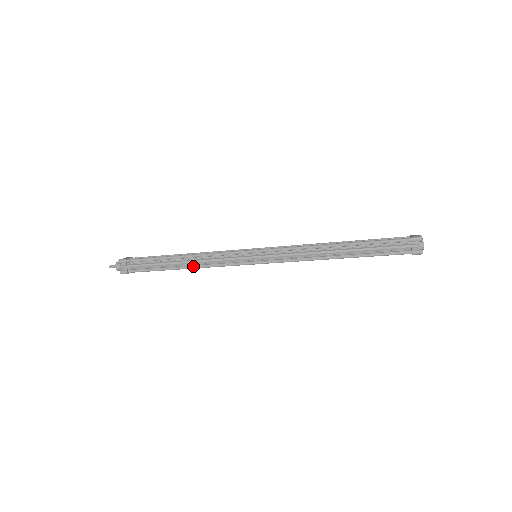
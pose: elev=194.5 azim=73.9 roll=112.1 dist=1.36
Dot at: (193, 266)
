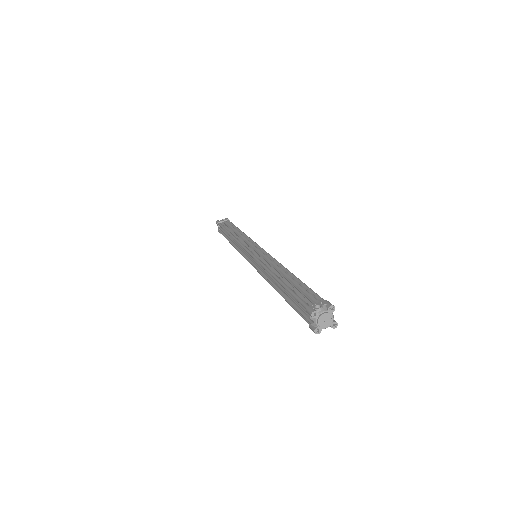
Dot at: (234, 246)
